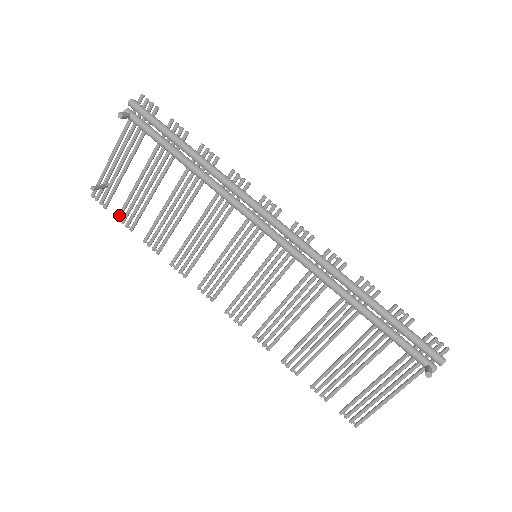
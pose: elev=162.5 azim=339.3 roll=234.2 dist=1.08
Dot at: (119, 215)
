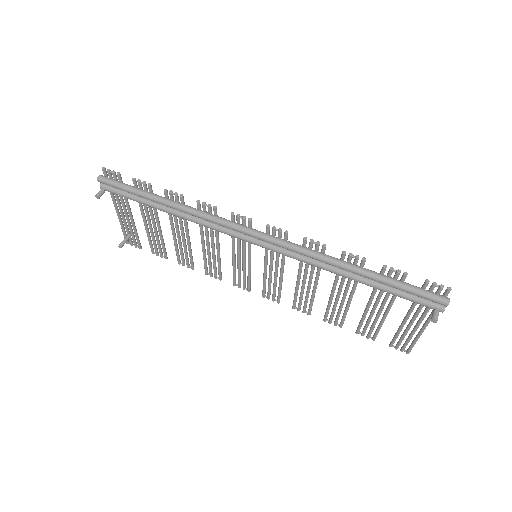
Dot at: (151, 251)
